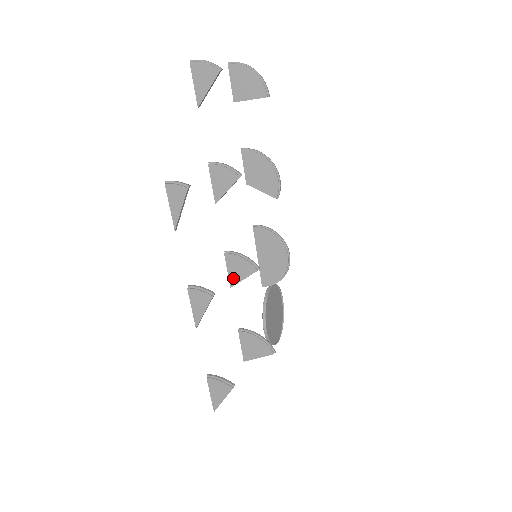
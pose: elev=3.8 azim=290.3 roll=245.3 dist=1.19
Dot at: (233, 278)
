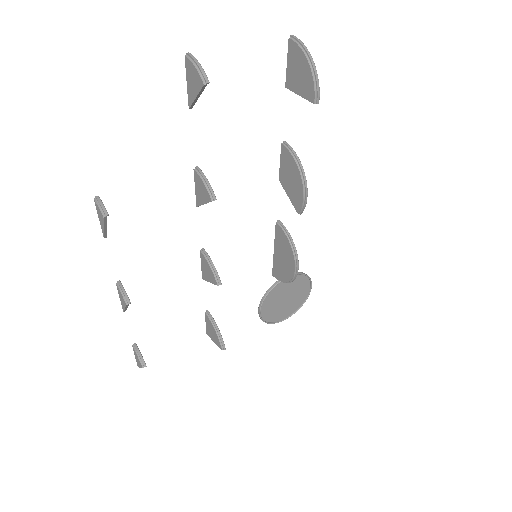
Dot at: (204, 274)
